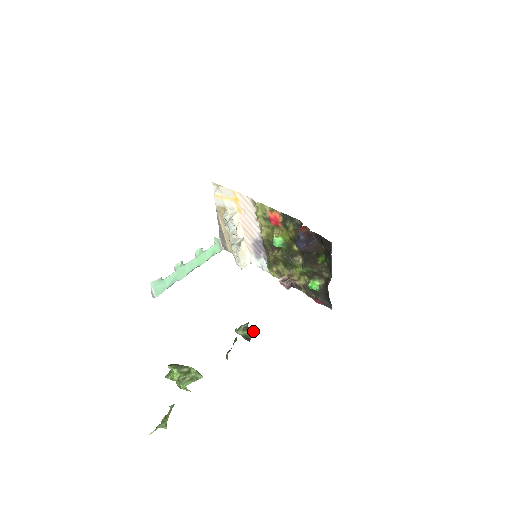
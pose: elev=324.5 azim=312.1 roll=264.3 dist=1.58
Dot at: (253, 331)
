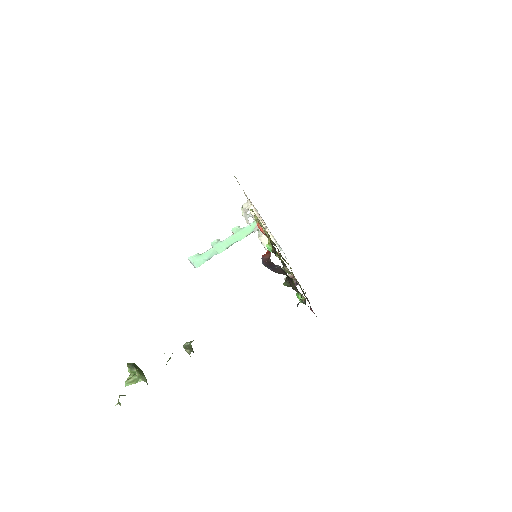
Dot at: (192, 350)
